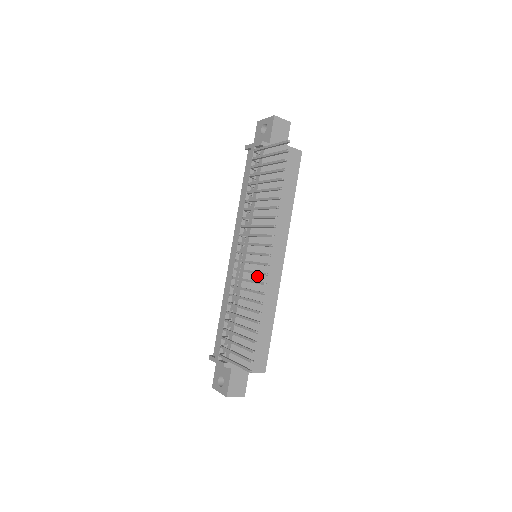
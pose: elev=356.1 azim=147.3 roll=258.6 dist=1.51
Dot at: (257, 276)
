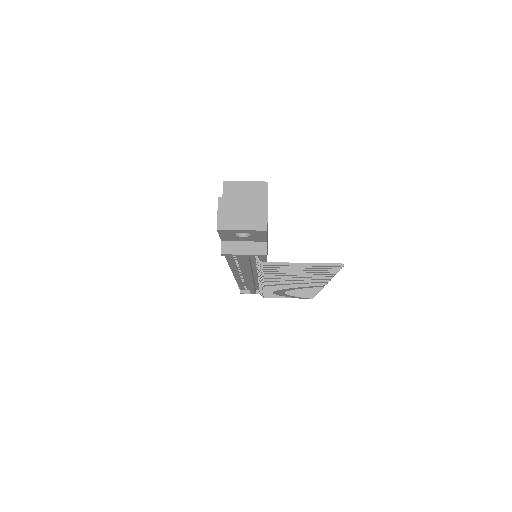
Dot at: occluded
